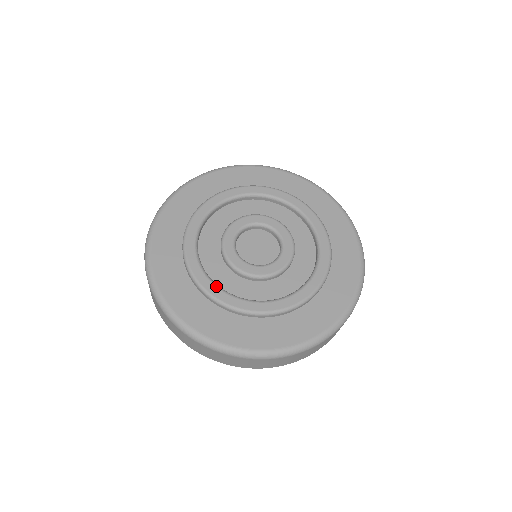
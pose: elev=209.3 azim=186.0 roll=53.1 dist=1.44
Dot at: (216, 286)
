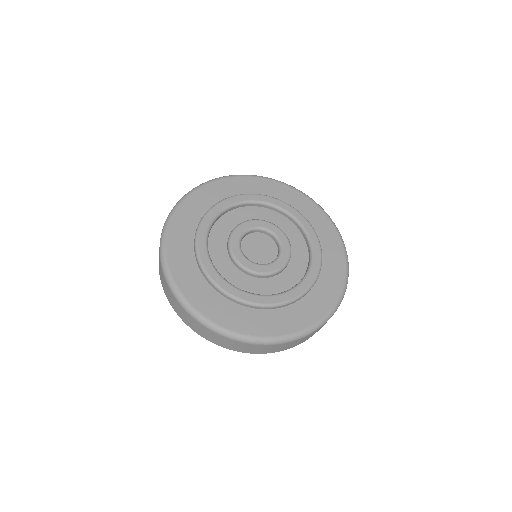
Dot at: (216, 271)
